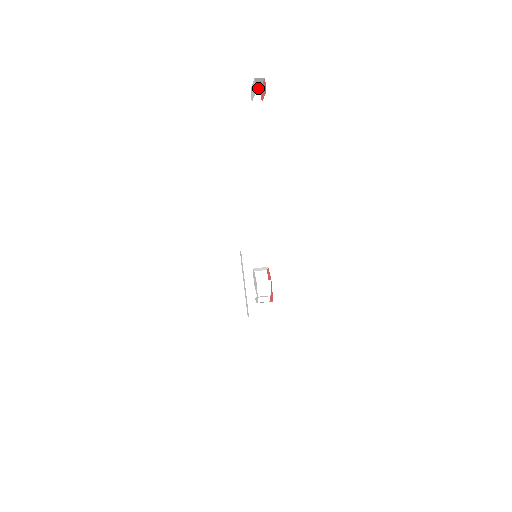
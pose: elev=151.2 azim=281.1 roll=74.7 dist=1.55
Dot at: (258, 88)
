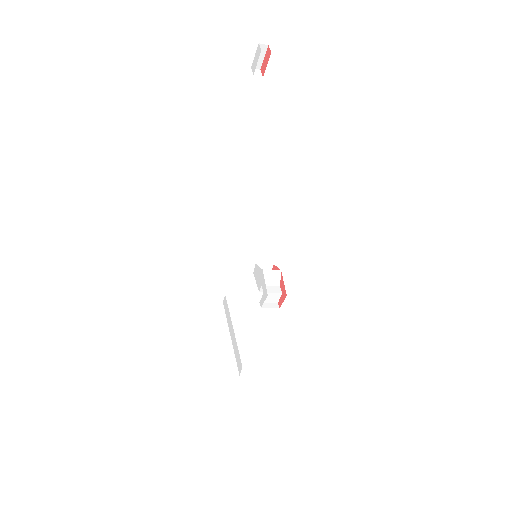
Dot at: (258, 67)
